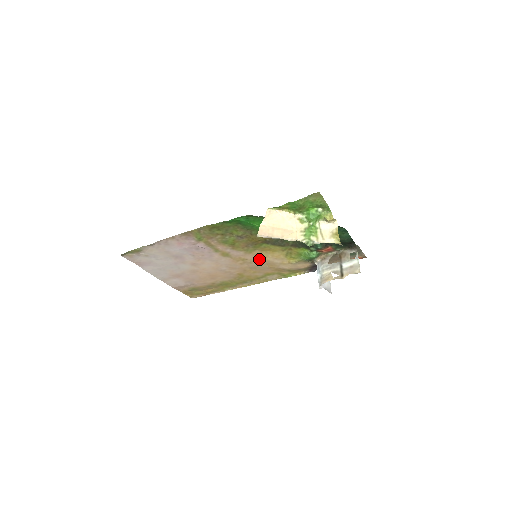
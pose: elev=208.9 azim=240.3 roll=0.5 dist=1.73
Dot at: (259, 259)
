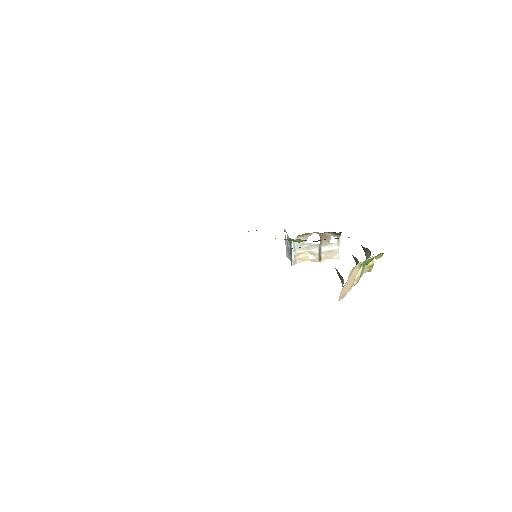
Dot at: occluded
